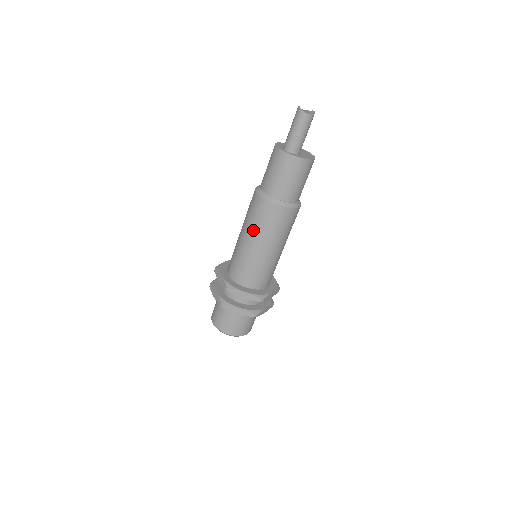
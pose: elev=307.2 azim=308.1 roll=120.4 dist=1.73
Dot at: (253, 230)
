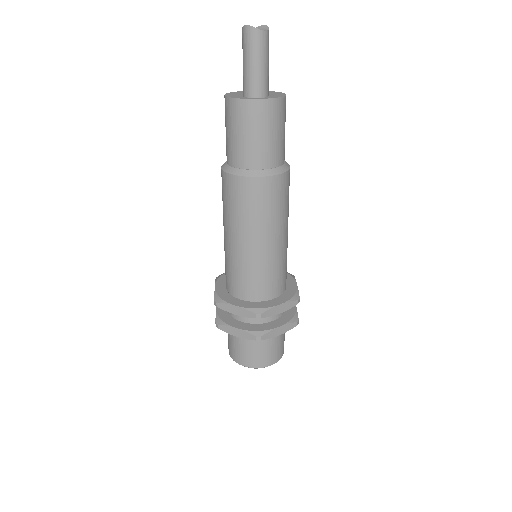
Dot at: (255, 225)
